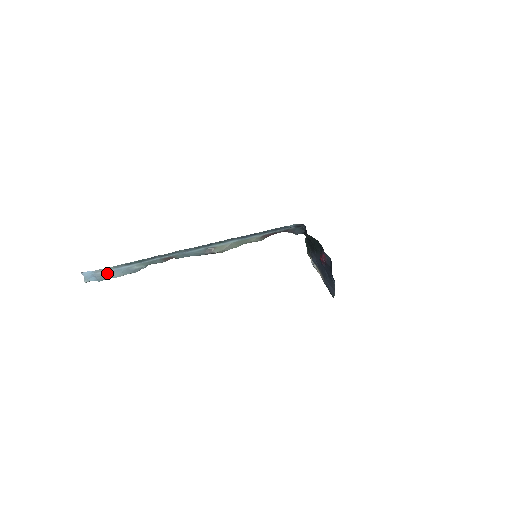
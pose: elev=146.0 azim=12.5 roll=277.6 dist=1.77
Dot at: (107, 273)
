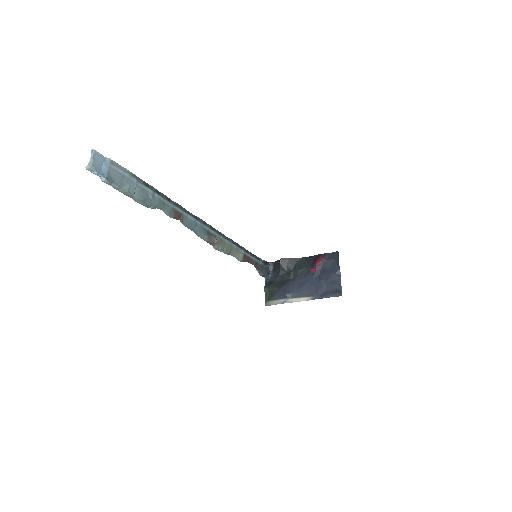
Dot at: (121, 175)
